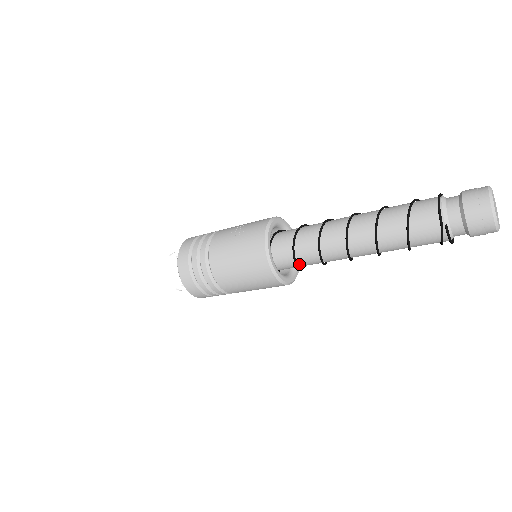
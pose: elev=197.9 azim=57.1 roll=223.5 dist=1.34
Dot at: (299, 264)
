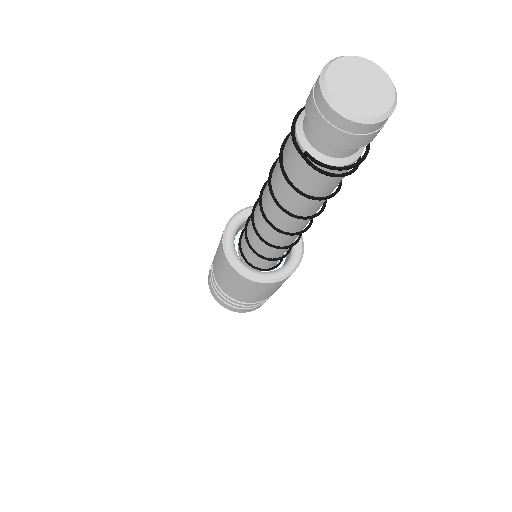
Dot at: (268, 256)
